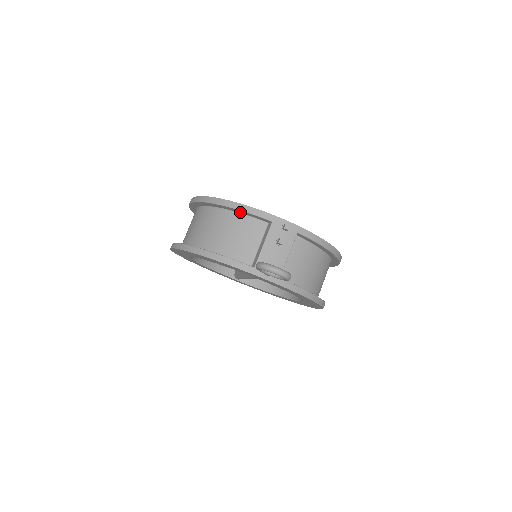
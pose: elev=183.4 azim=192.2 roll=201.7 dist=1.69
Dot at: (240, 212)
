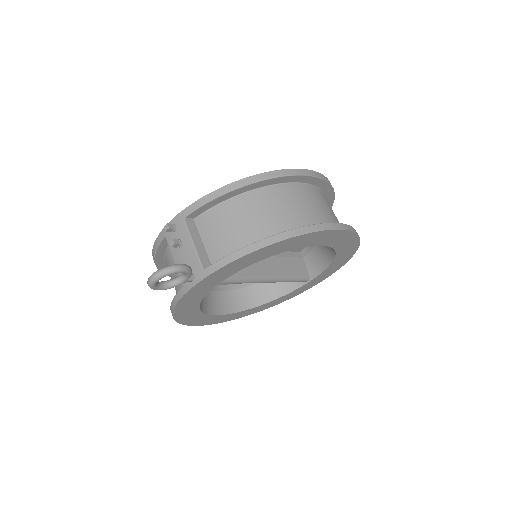
Dot at: (162, 255)
